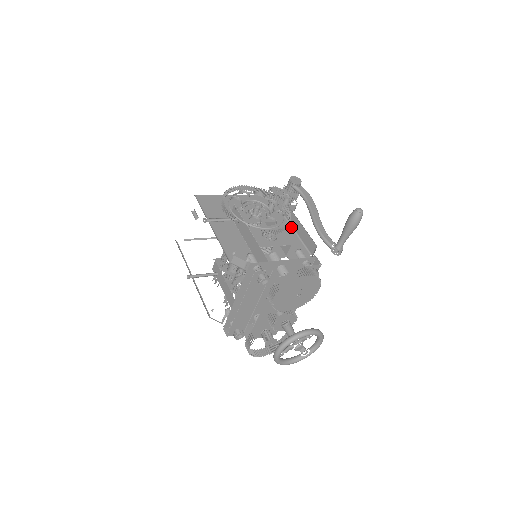
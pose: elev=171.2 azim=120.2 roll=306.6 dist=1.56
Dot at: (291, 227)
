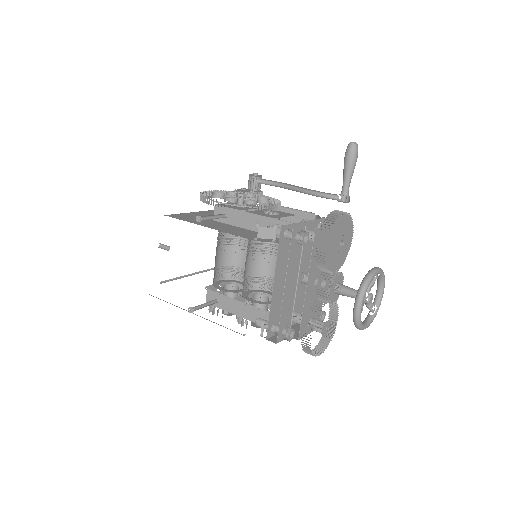
Dot at: occluded
